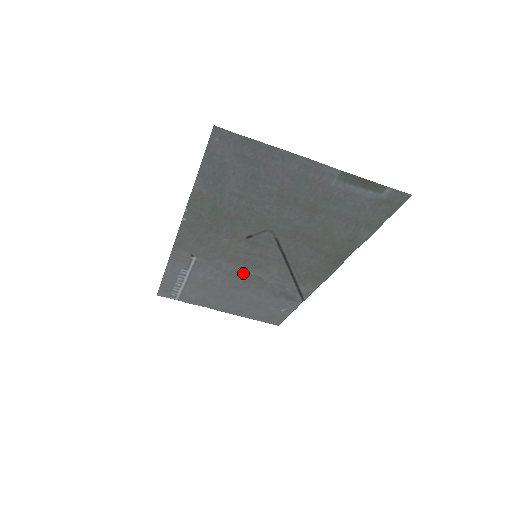
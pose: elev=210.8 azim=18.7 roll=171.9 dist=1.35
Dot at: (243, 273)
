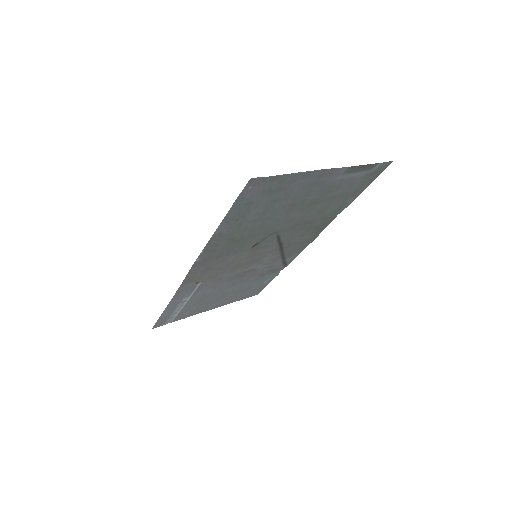
Dot at: (240, 273)
